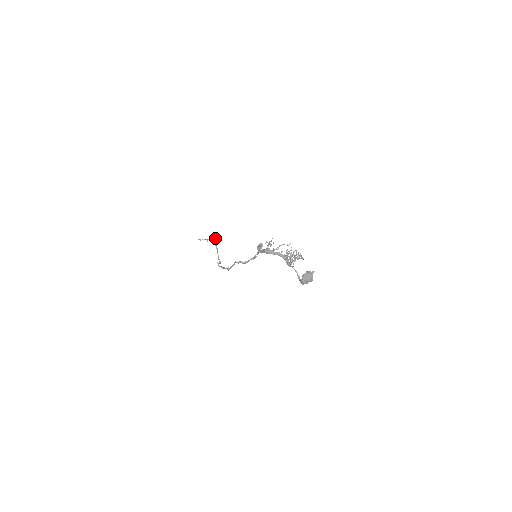
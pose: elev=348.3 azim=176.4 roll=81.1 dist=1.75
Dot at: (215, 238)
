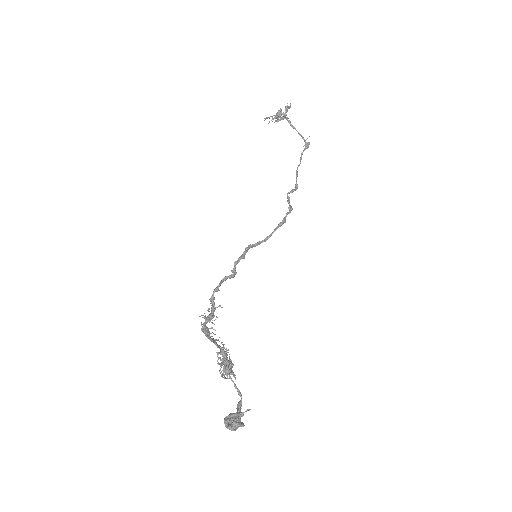
Dot at: (283, 113)
